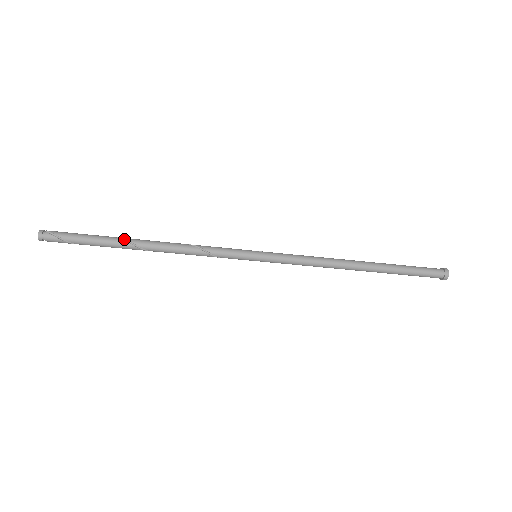
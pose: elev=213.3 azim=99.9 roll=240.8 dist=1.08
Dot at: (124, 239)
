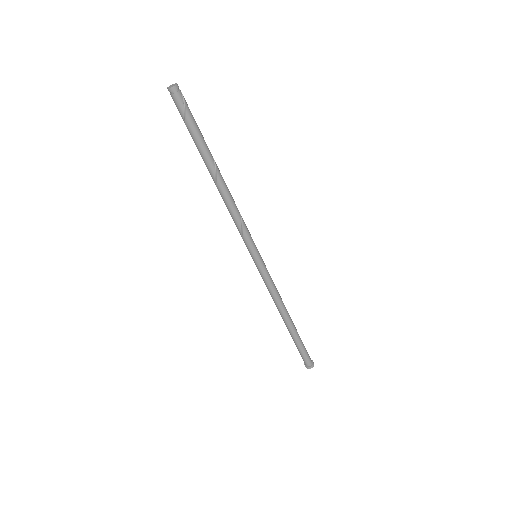
Dot at: occluded
